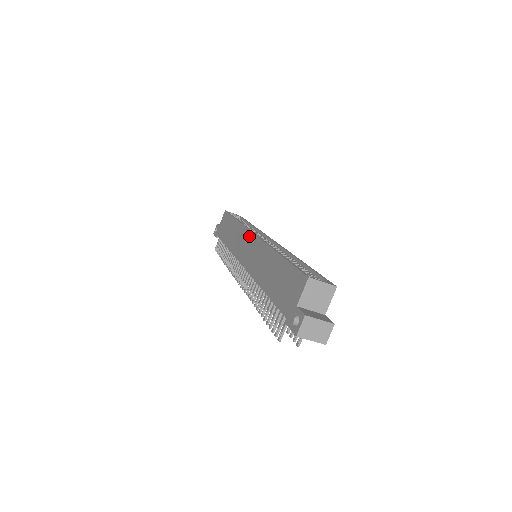
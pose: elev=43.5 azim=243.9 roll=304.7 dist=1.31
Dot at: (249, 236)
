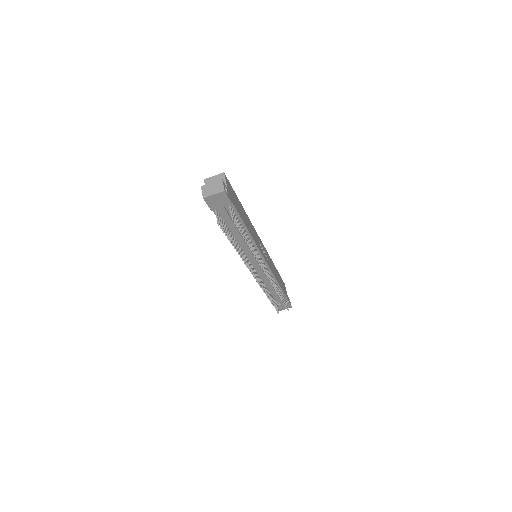
Dot at: occluded
